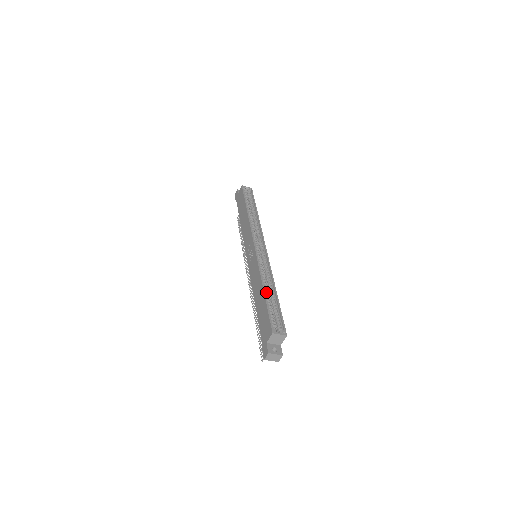
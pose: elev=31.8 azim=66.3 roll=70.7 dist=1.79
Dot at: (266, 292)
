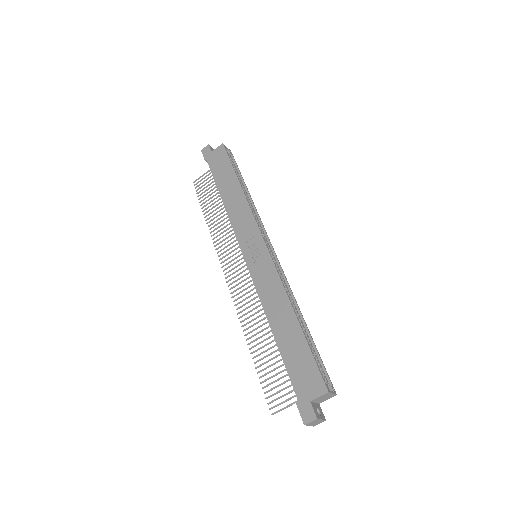
Dot at: (296, 321)
